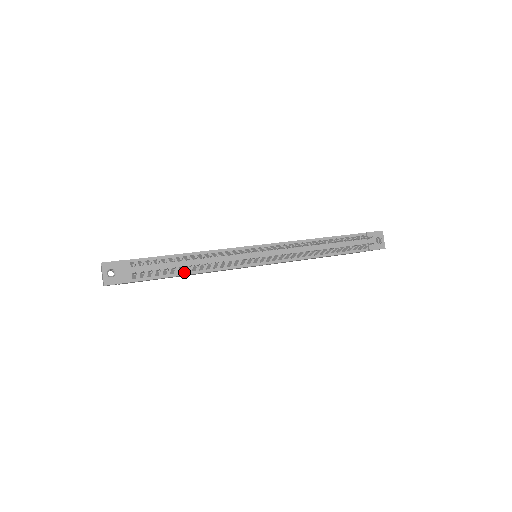
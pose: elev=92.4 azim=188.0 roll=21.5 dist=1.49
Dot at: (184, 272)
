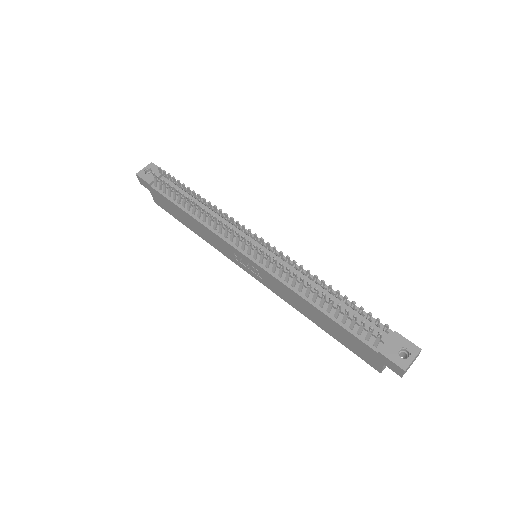
Dot at: (187, 209)
